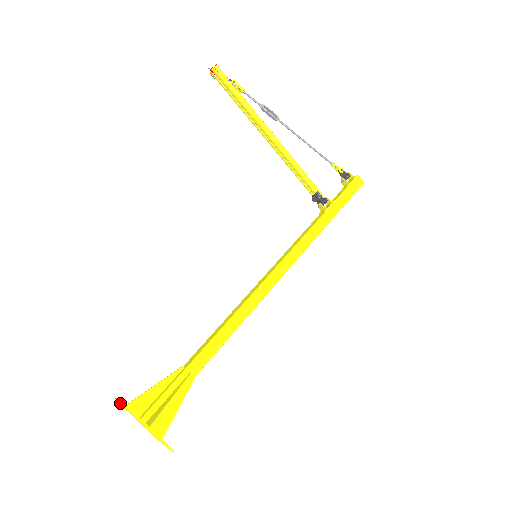
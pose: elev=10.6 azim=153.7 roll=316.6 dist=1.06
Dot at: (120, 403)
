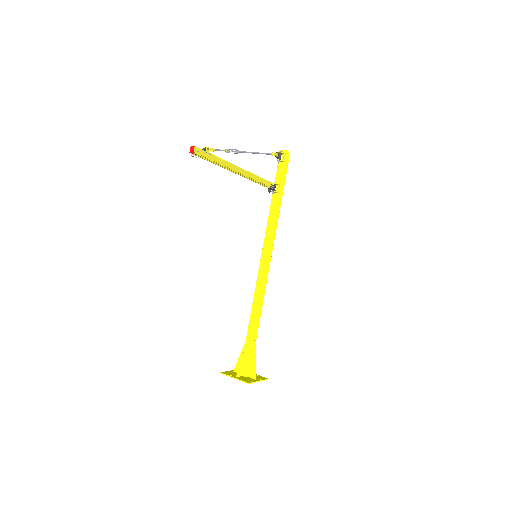
Dot at: occluded
